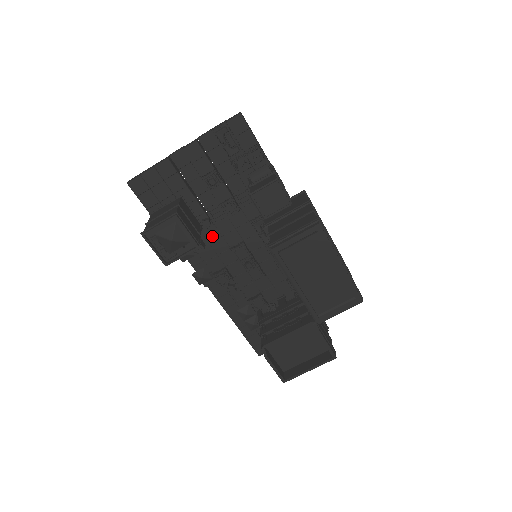
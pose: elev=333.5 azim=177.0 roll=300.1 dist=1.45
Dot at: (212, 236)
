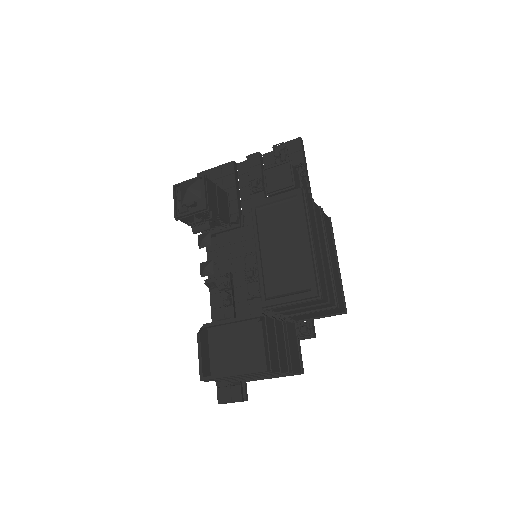
Dot at: (235, 238)
